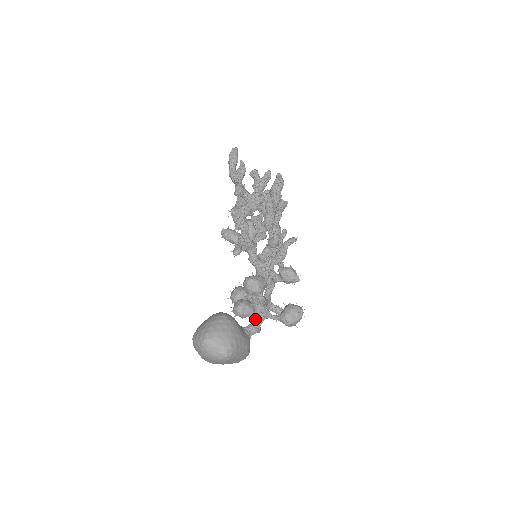
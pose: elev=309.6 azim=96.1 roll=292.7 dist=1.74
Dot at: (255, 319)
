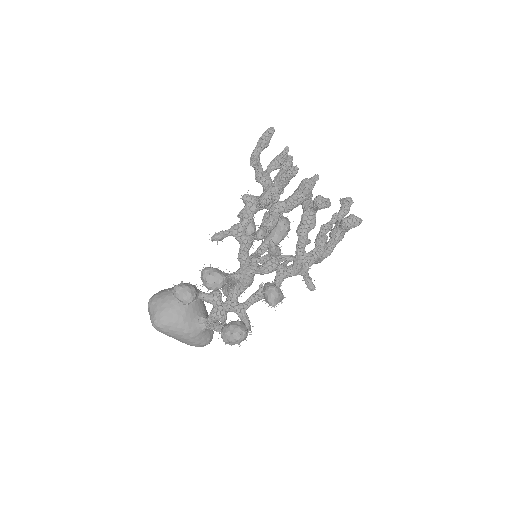
Dot at: occluded
